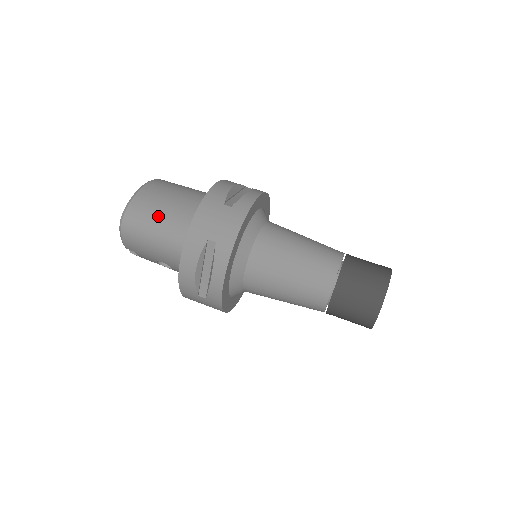
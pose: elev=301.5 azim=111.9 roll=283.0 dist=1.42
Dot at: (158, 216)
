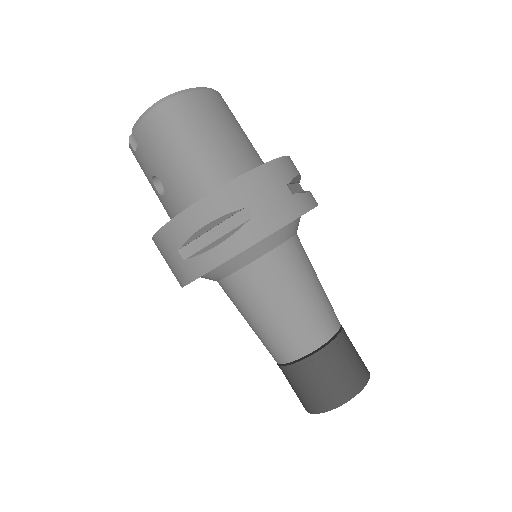
Dot at: (206, 134)
